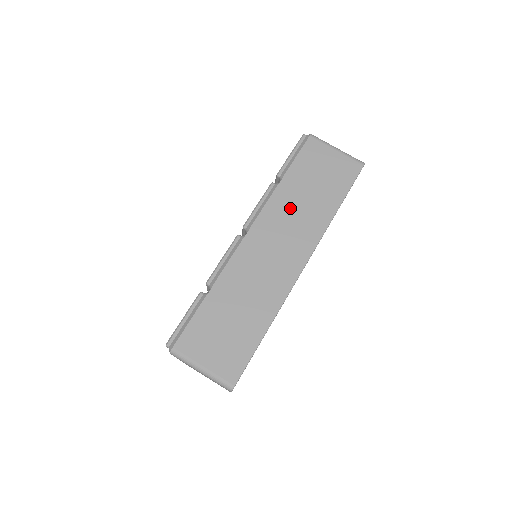
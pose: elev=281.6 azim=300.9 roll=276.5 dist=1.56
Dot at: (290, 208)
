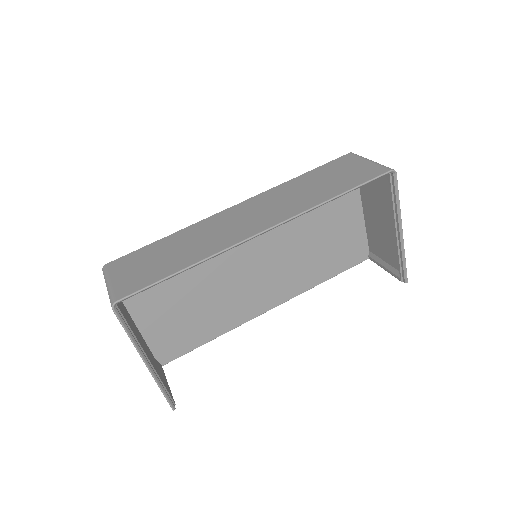
Dot at: (288, 193)
